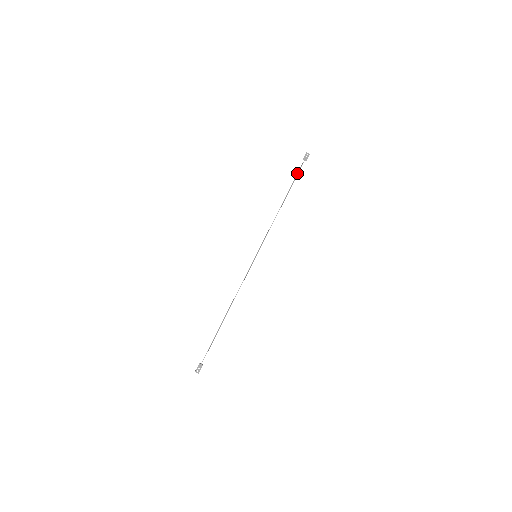
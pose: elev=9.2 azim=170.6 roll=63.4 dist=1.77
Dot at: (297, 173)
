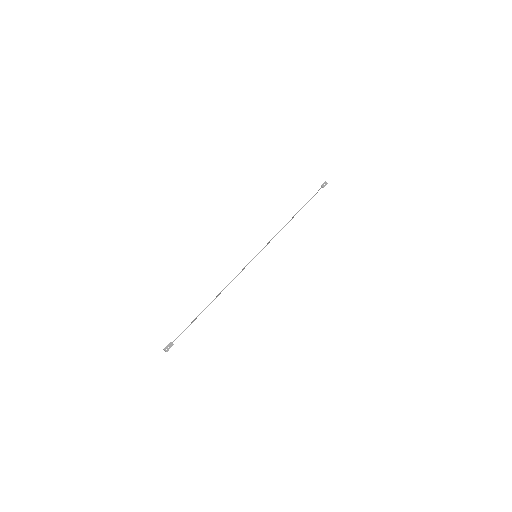
Dot at: (313, 196)
